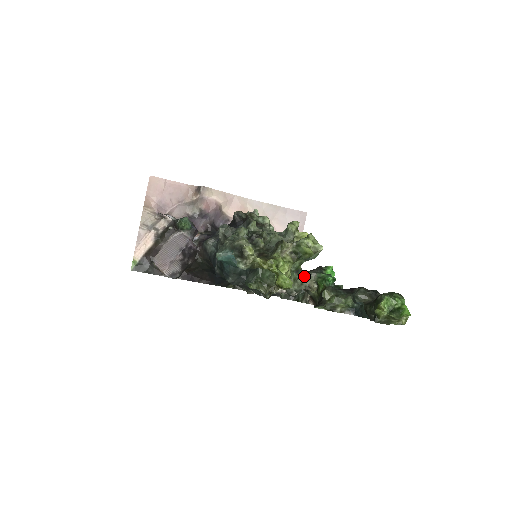
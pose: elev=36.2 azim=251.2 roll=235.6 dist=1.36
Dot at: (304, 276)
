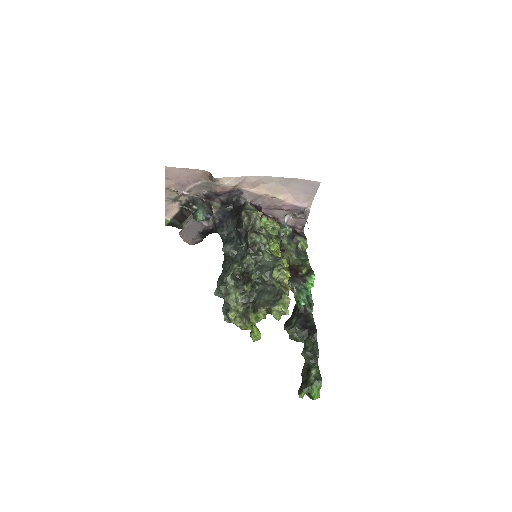
Dot at: occluded
